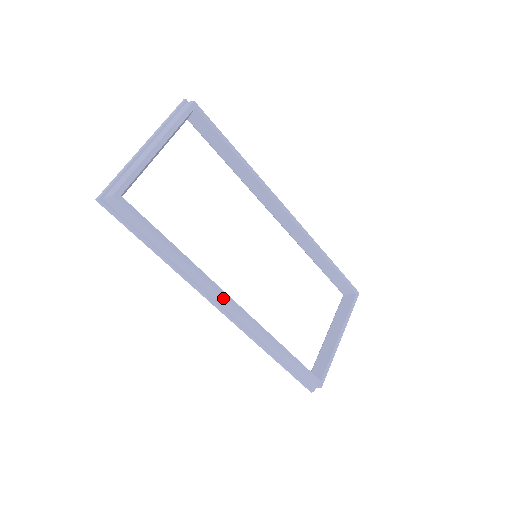
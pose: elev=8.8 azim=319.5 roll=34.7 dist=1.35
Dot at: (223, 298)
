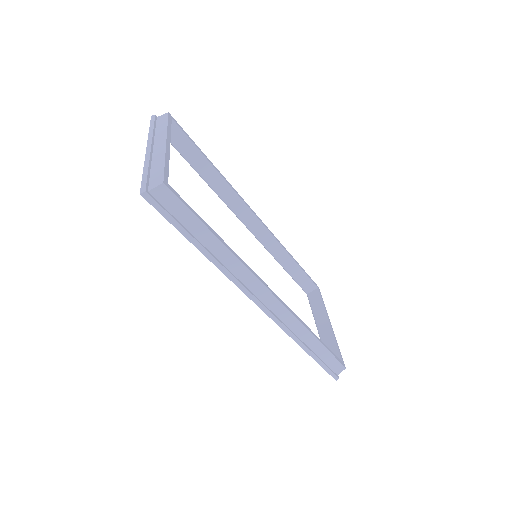
Dot at: (265, 288)
